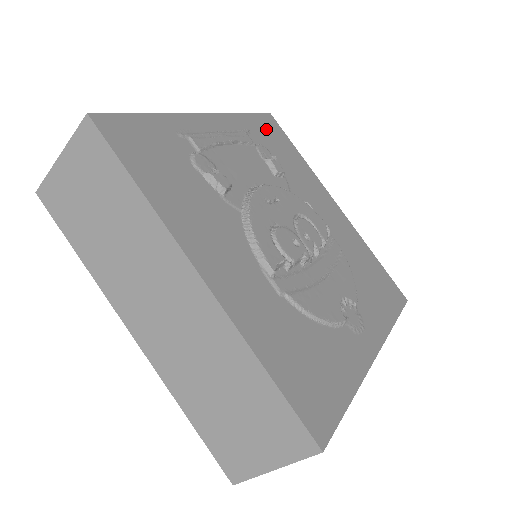
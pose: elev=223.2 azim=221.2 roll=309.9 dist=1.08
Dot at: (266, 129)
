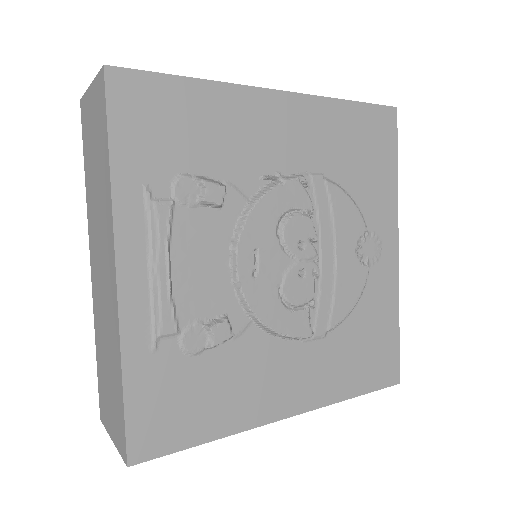
Dot at: (142, 128)
